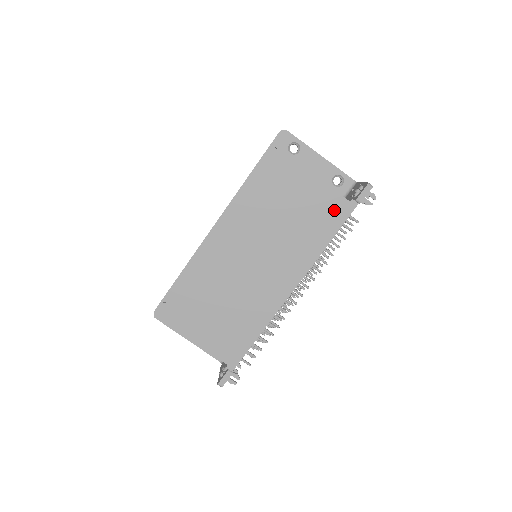
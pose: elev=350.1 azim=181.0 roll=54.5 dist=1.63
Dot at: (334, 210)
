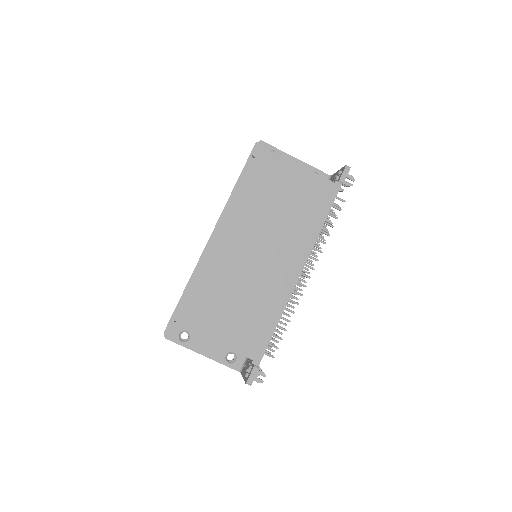
Dot at: (322, 193)
